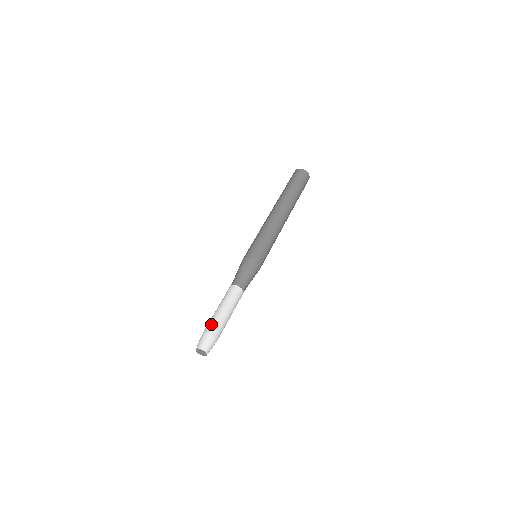
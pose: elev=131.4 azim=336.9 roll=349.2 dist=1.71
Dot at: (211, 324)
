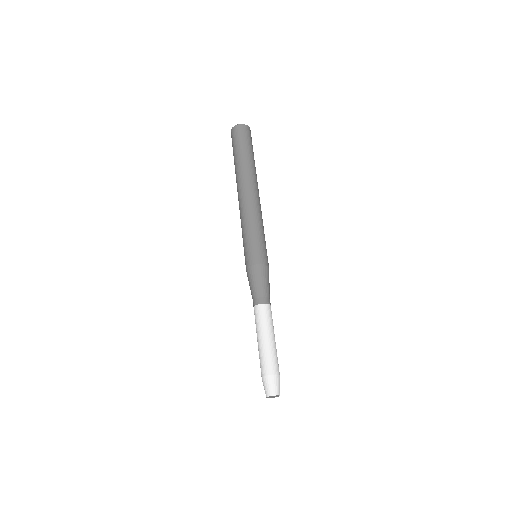
Dot at: (263, 363)
